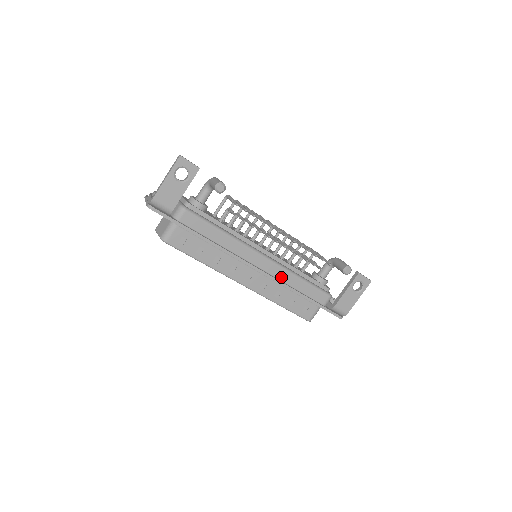
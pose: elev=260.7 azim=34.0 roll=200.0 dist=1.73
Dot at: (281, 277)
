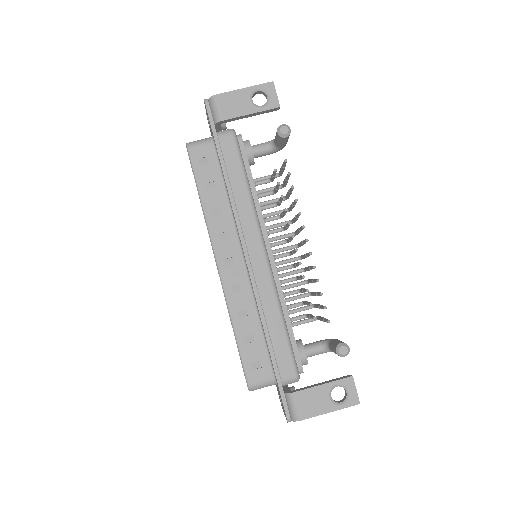
Dot at: (263, 293)
